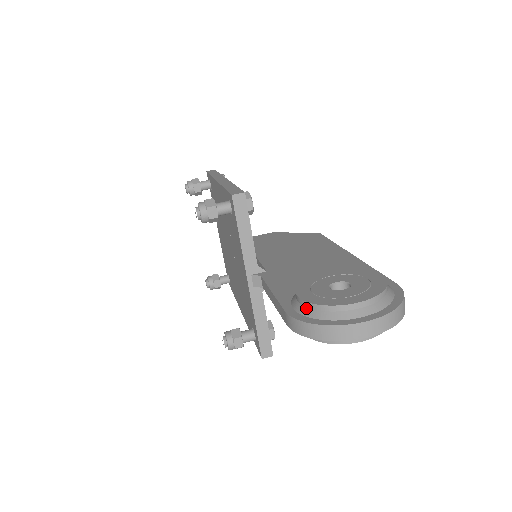
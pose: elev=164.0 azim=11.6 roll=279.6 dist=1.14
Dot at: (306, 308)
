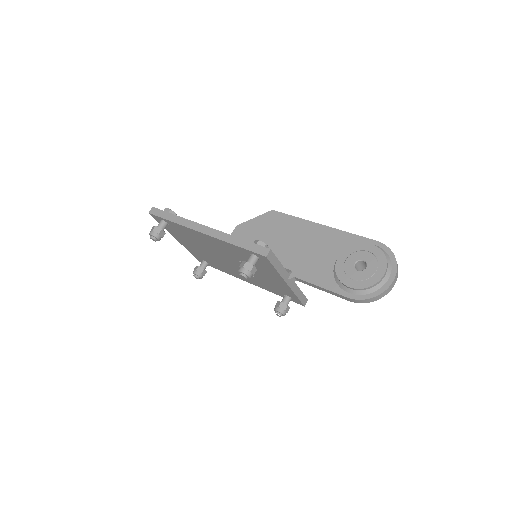
Dot at: (360, 291)
